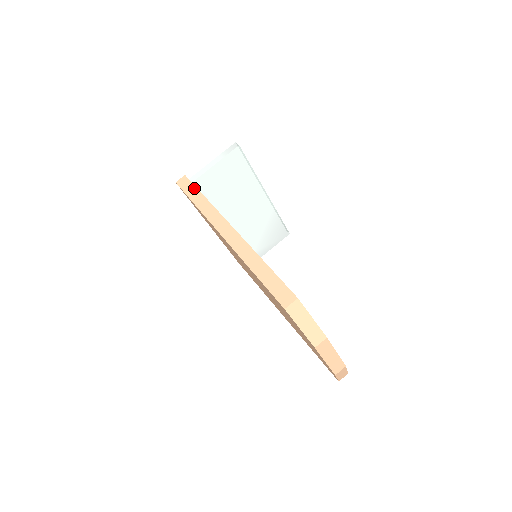
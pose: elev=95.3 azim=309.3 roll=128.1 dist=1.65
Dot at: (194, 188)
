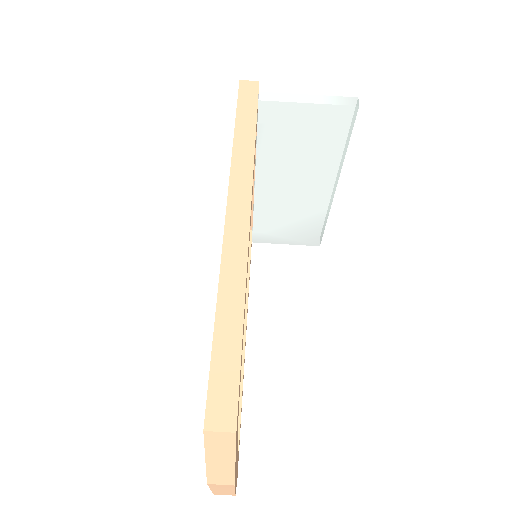
Dot at: (254, 110)
